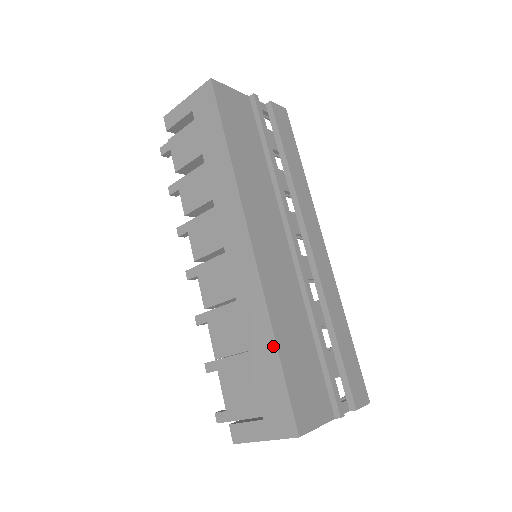
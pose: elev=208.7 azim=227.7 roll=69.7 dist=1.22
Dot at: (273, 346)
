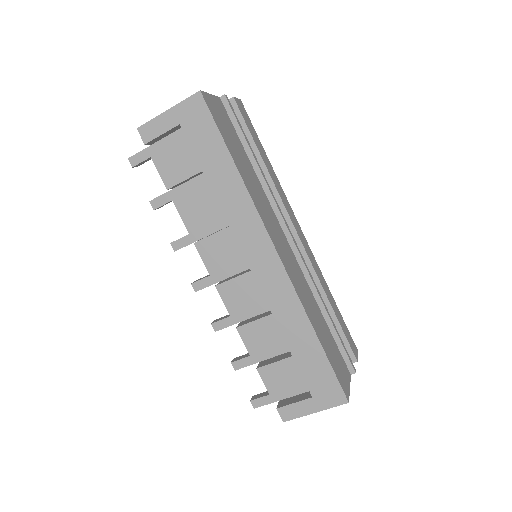
Dot at: (315, 339)
